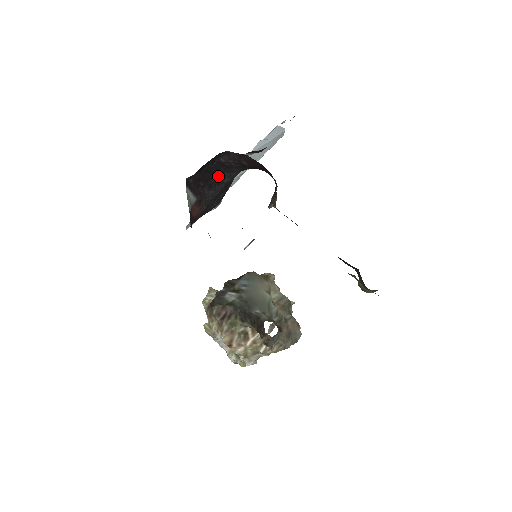
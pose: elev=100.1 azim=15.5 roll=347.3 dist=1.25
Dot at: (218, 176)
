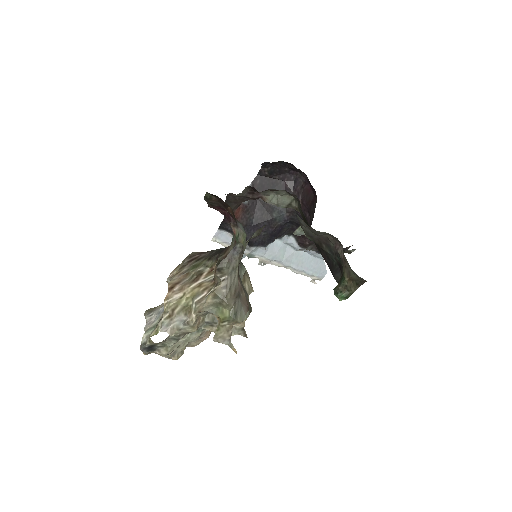
Dot at: occluded
